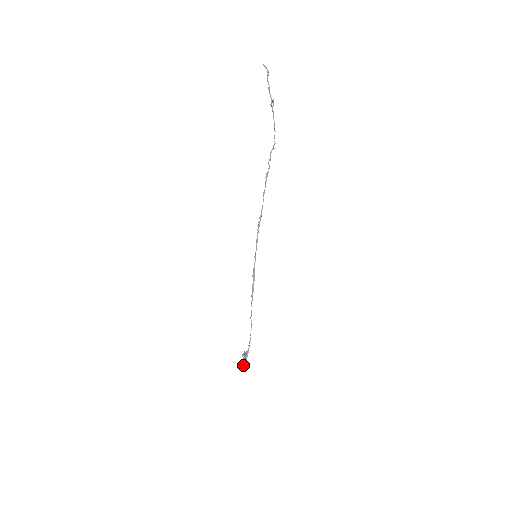
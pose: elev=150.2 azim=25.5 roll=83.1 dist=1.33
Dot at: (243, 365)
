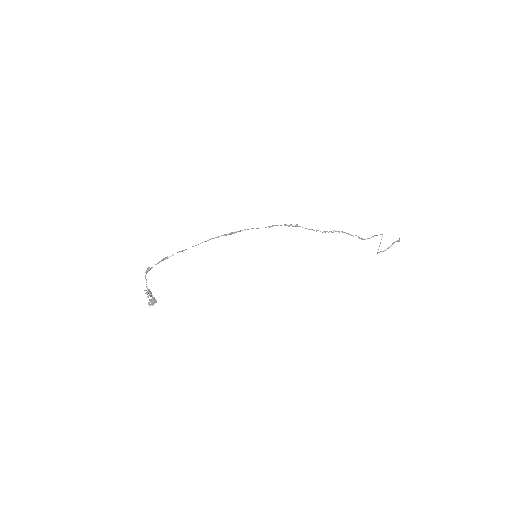
Dot at: occluded
